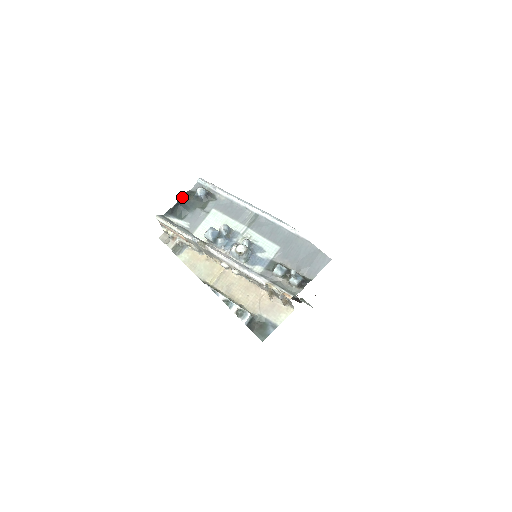
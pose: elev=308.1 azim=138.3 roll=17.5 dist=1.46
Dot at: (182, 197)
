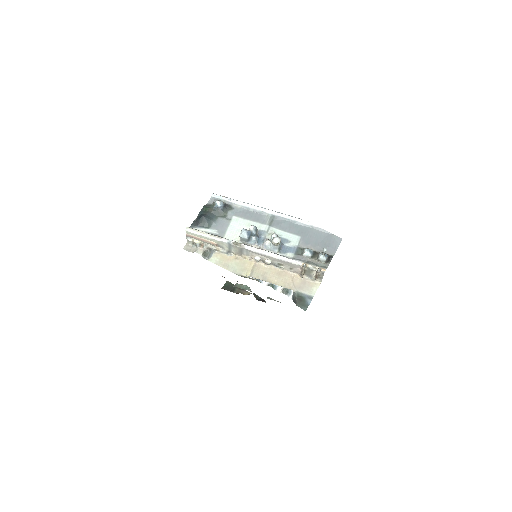
Dot at: (202, 210)
